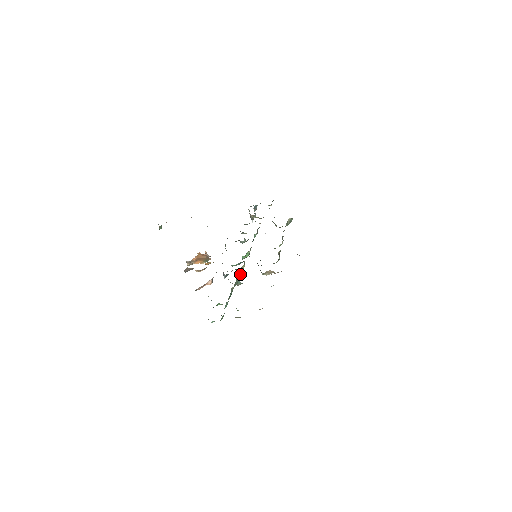
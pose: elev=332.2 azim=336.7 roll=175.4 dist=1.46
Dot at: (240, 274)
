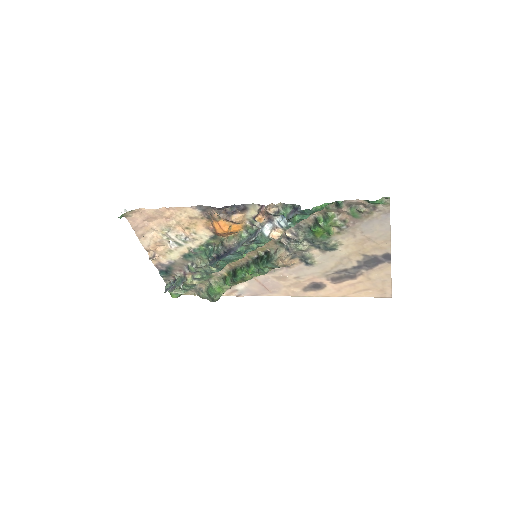
Dot at: occluded
